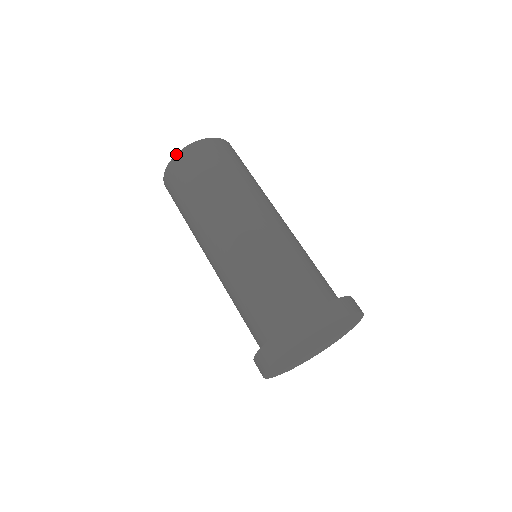
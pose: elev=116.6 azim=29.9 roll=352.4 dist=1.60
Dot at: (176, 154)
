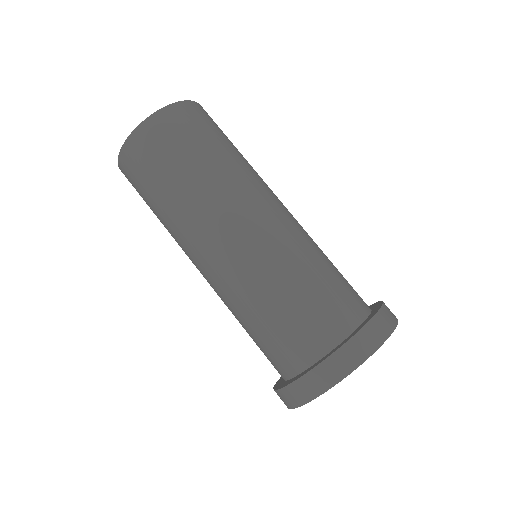
Dot at: (141, 122)
